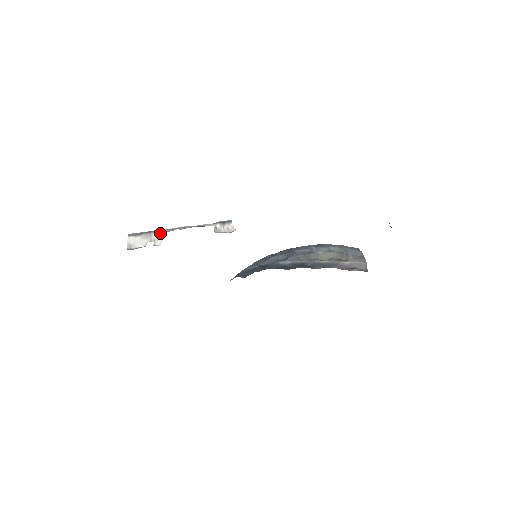
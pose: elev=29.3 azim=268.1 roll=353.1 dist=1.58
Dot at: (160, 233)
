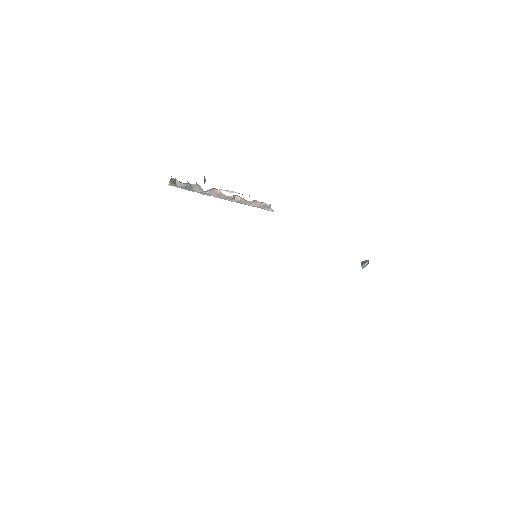
Dot at: occluded
